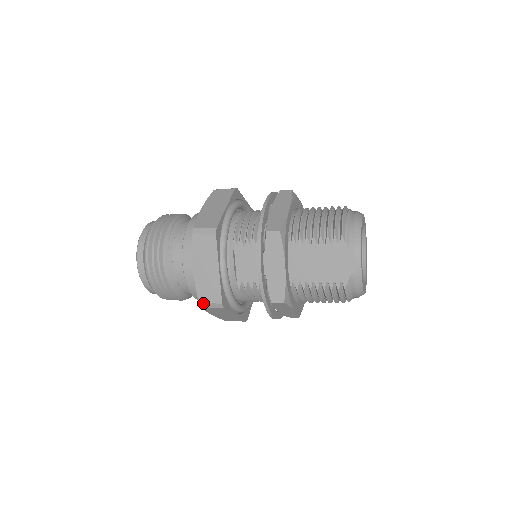
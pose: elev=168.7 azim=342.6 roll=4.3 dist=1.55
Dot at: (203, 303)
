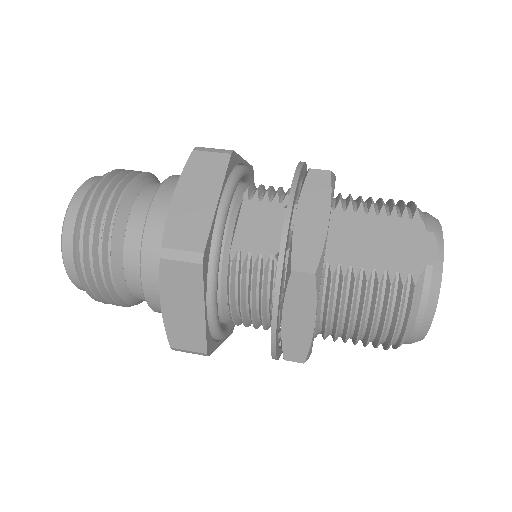
Dot at: (169, 248)
